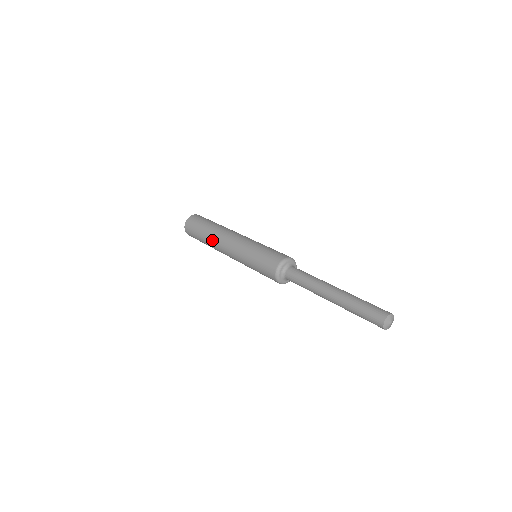
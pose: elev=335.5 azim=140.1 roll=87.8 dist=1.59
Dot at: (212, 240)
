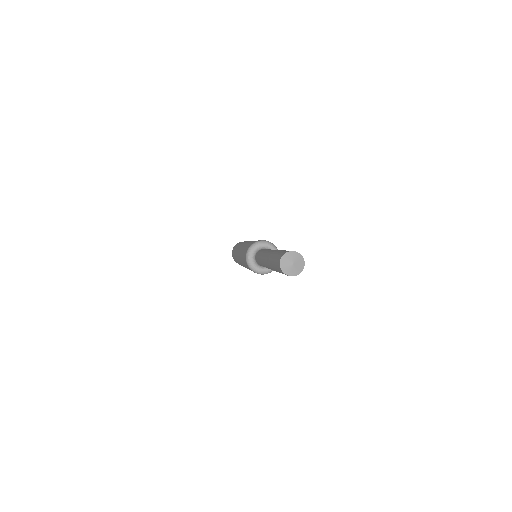
Dot at: occluded
